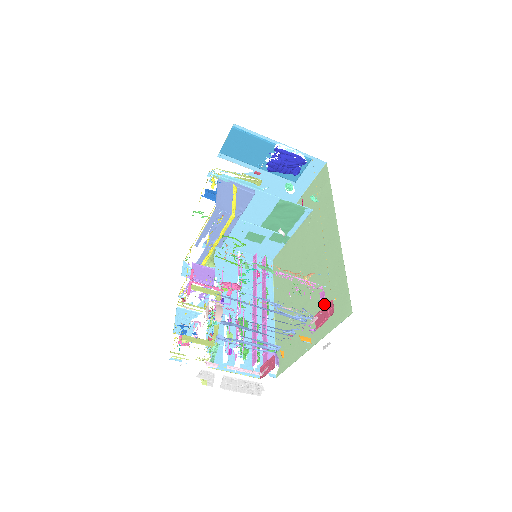
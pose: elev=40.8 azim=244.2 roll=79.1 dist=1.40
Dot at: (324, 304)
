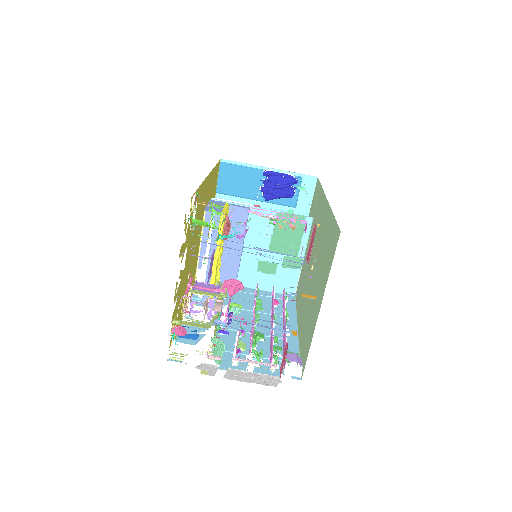
Dot at: (324, 261)
